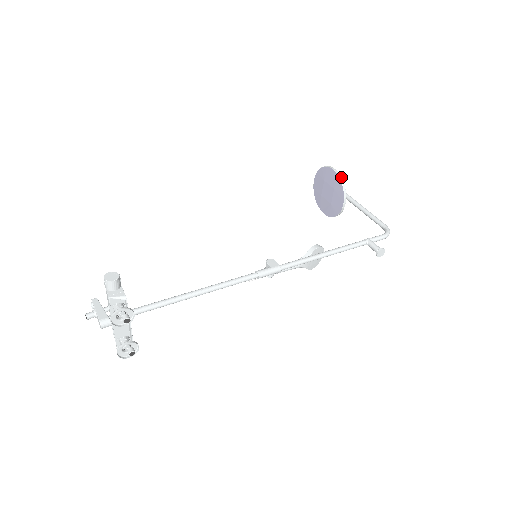
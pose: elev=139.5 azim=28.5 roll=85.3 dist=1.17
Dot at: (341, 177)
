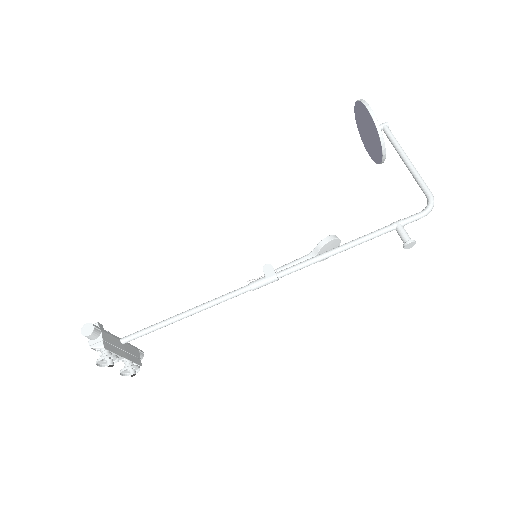
Dot at: (377, 122)
